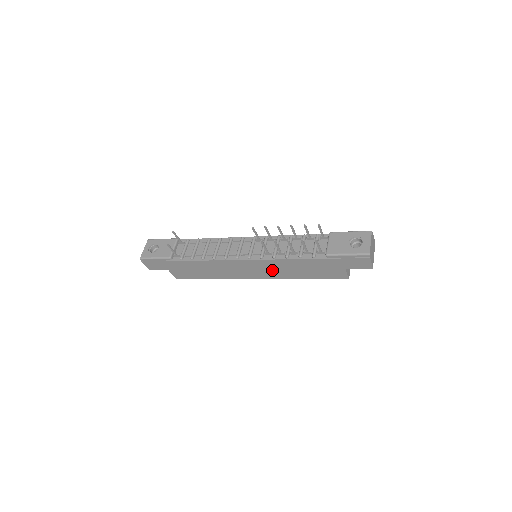
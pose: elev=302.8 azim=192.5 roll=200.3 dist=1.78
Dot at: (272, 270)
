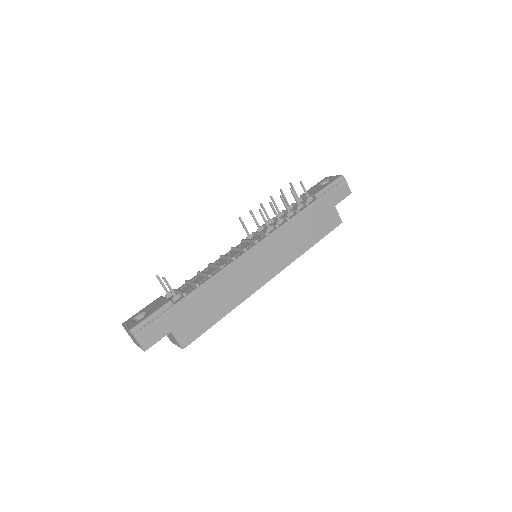
Dot at: (282, 249)
